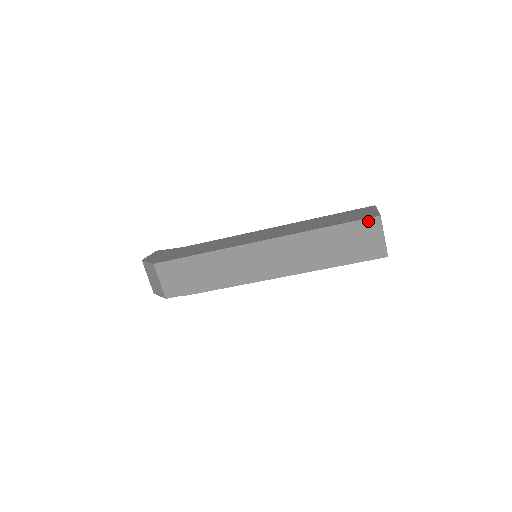
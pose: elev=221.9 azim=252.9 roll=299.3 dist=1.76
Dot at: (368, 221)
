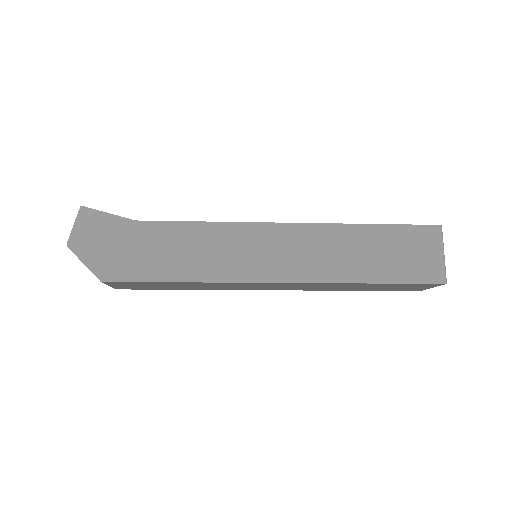
Dot at: (429, 284)
